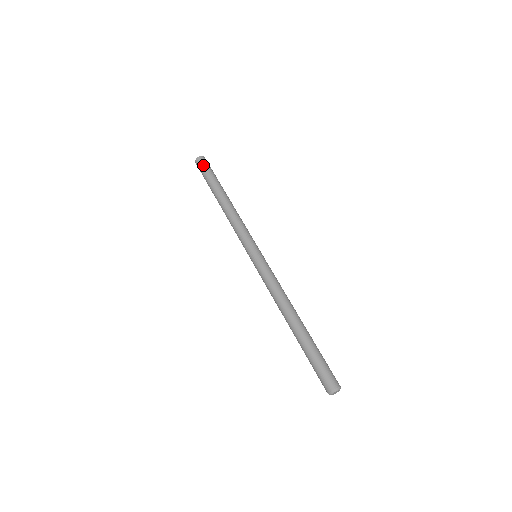
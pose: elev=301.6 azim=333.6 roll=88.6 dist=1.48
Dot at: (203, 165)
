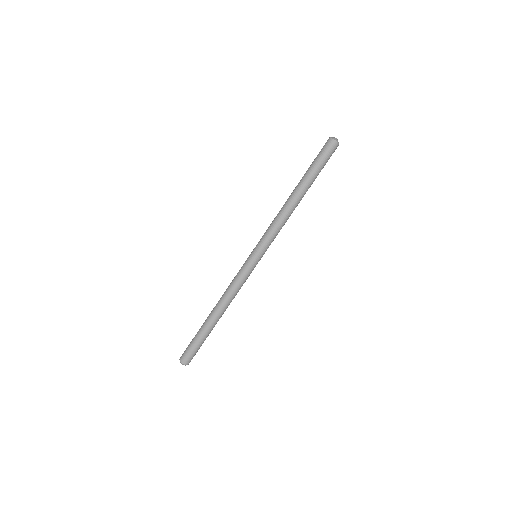
Dot at: (329, 153)
